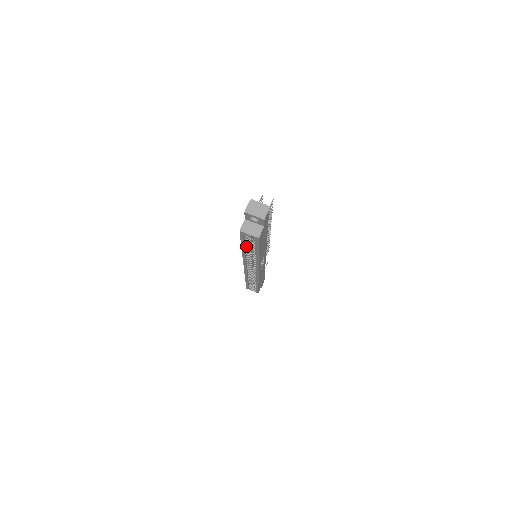
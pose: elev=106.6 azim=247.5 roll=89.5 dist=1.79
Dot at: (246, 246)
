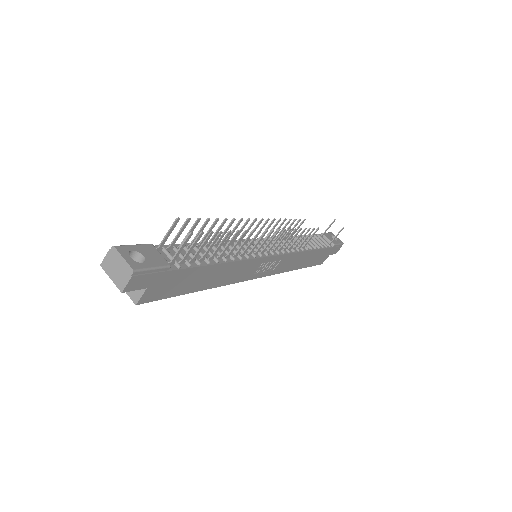
Dot at: occluded
